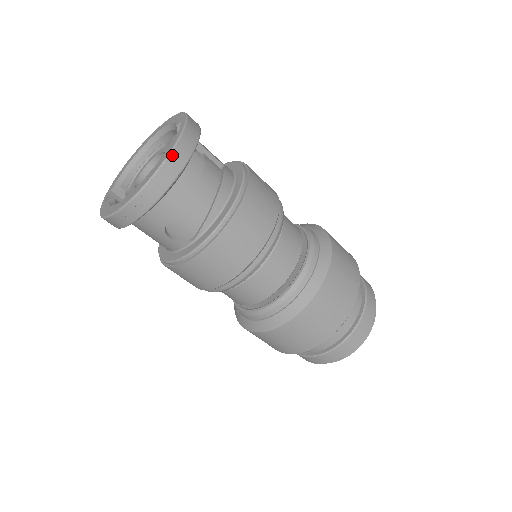
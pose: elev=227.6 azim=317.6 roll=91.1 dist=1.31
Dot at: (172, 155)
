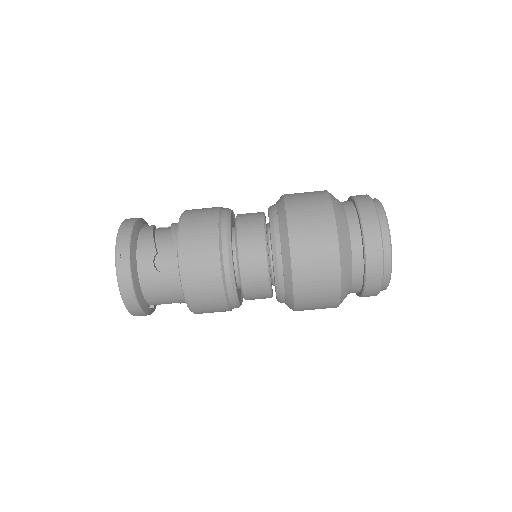
Dot at: (122, 226)
